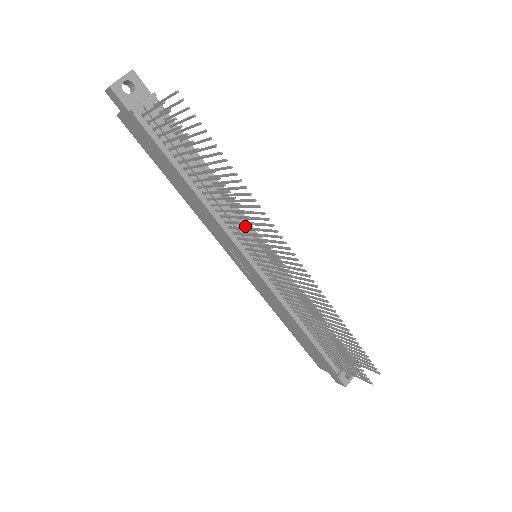
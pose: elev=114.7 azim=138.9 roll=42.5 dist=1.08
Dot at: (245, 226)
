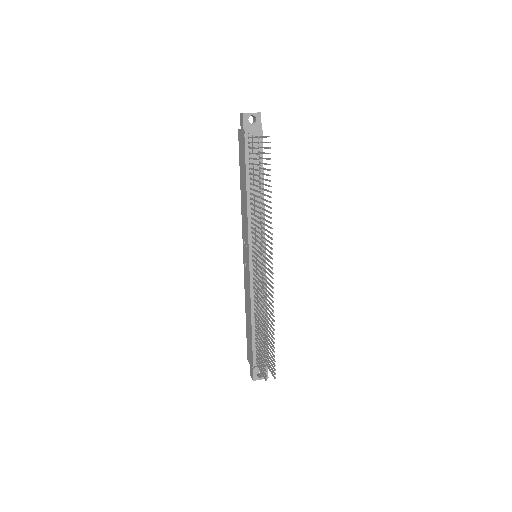
Dot at: occluded
